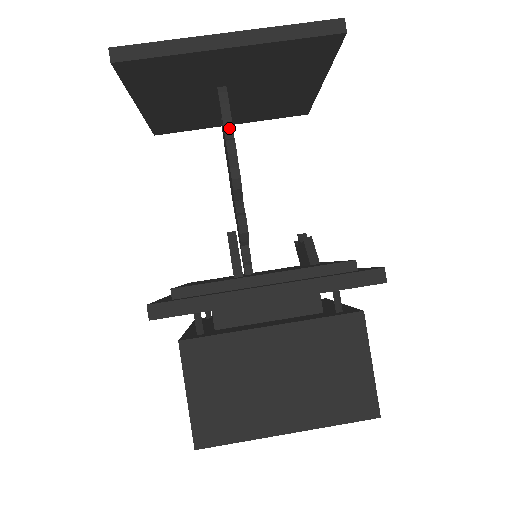
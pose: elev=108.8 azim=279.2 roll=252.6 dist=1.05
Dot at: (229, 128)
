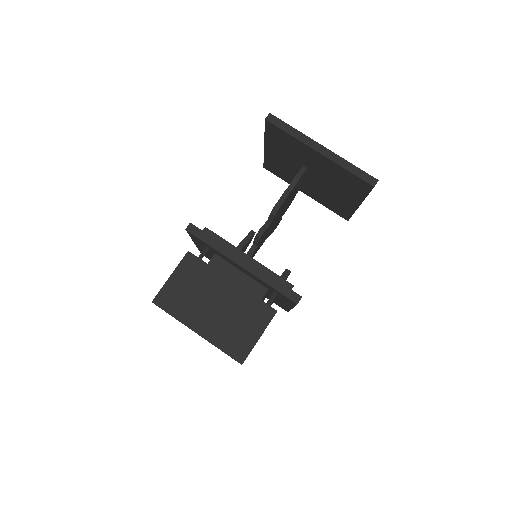
Dot at: (292, 186)
